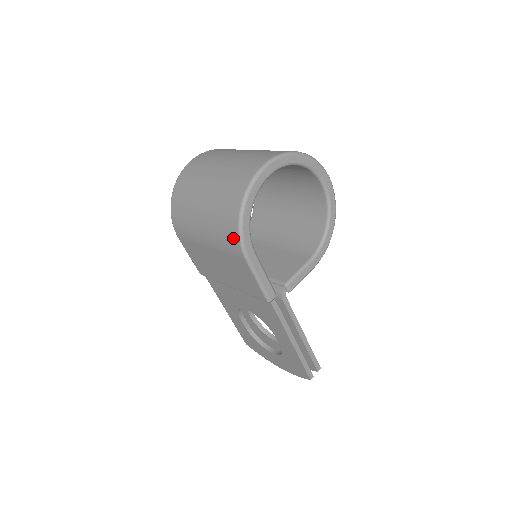
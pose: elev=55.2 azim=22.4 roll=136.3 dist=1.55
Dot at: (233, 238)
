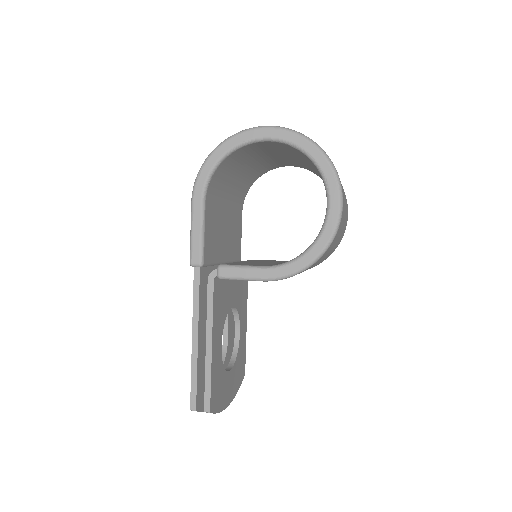
Dot at: occluded
